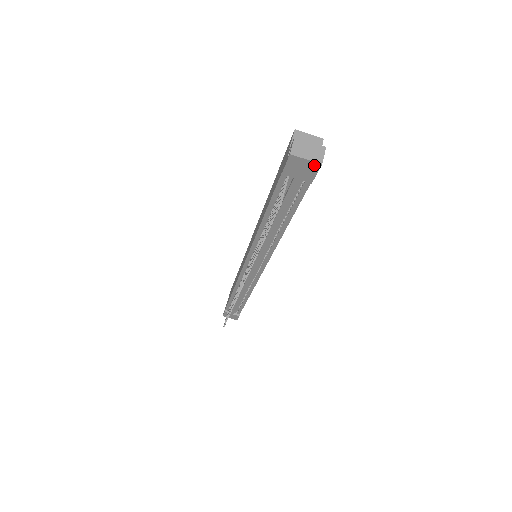
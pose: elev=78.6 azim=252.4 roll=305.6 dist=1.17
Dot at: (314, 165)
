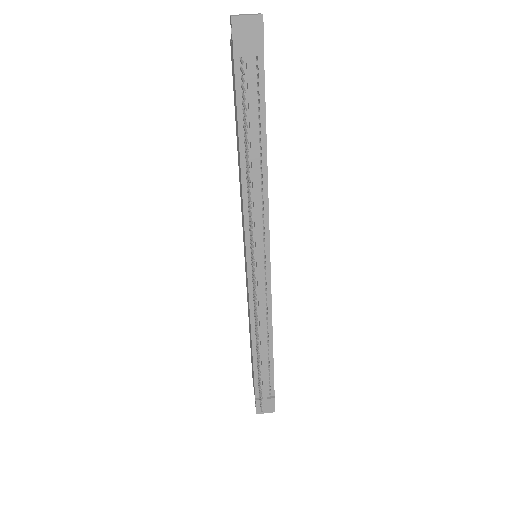
Dot at: (257, 20)
